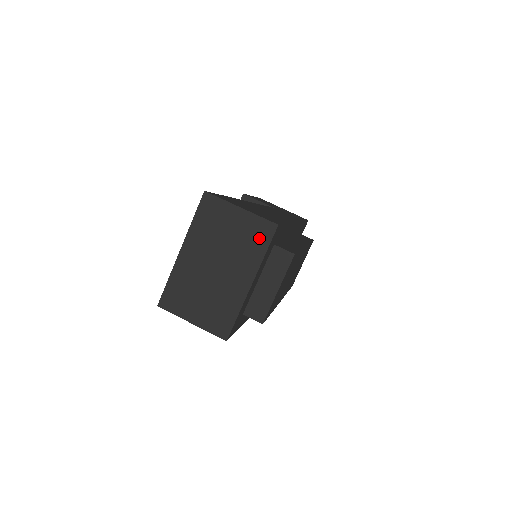
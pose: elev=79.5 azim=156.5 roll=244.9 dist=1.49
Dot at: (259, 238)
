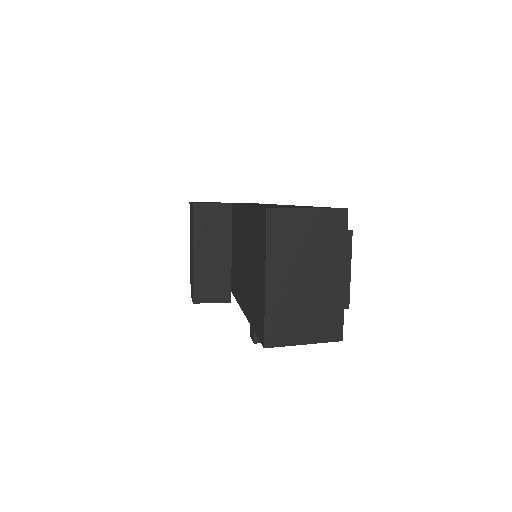
Dot at: (336, 229)
